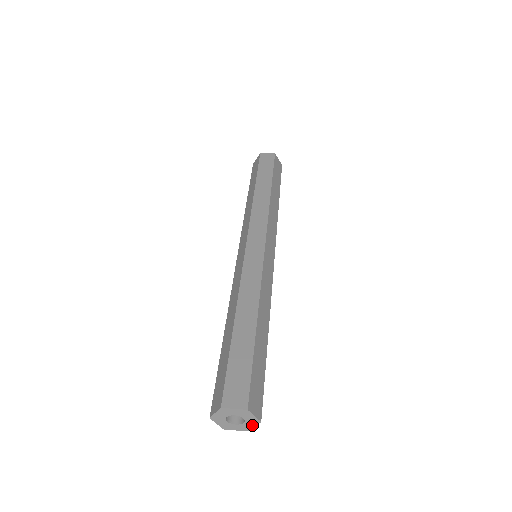
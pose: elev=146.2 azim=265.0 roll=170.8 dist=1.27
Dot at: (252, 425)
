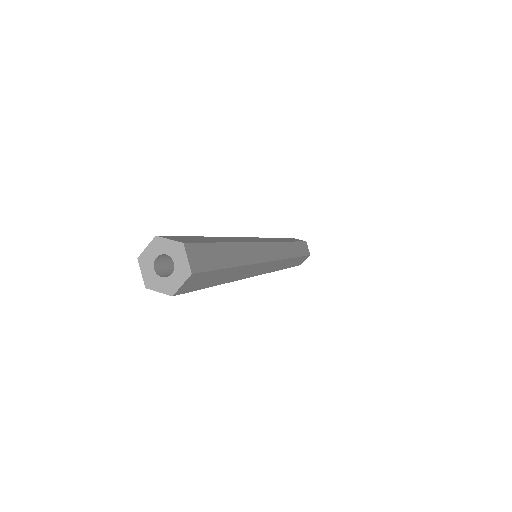
Dot at: (180, 281)
